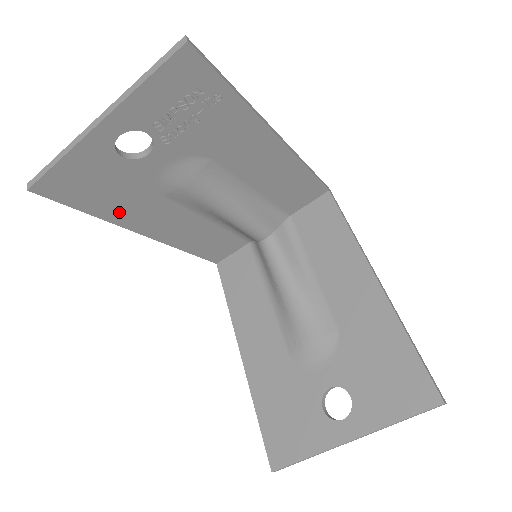
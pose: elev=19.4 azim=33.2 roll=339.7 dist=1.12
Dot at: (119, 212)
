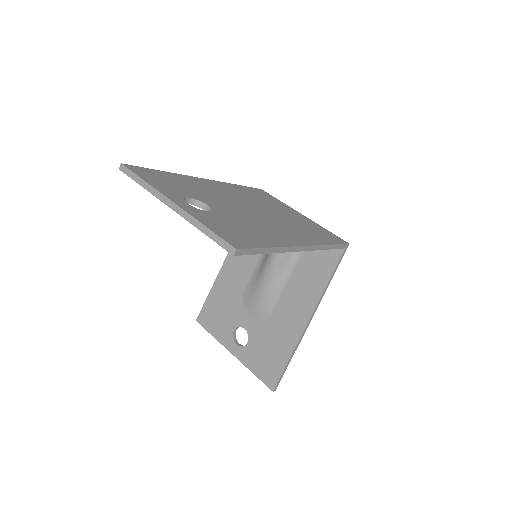
Dot at: occluded
